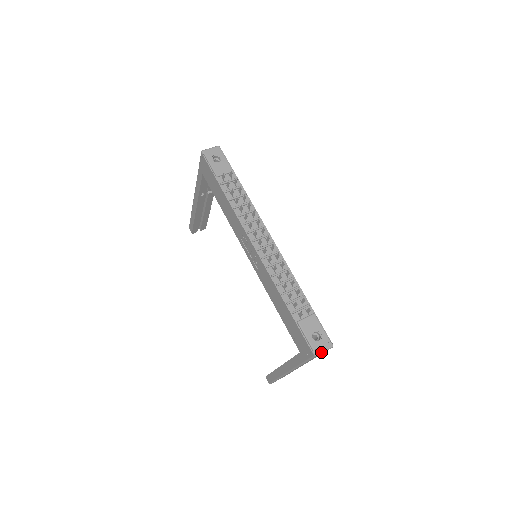
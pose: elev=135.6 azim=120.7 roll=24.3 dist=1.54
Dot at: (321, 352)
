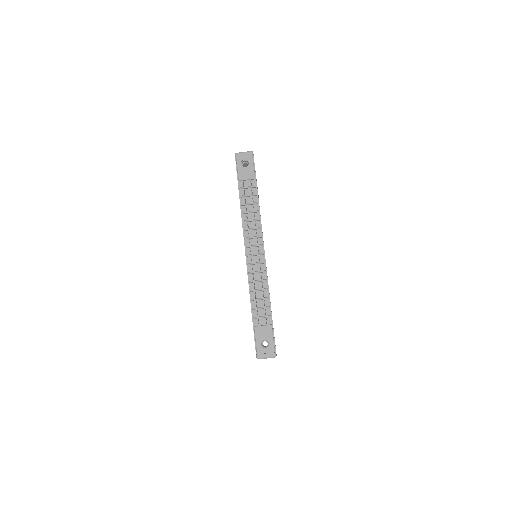
Dot at: (263, 358)
